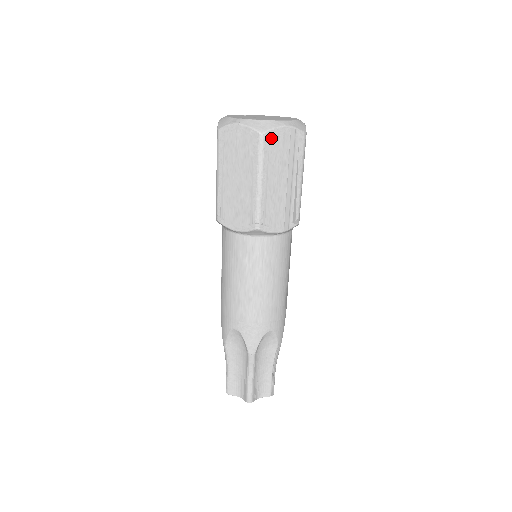
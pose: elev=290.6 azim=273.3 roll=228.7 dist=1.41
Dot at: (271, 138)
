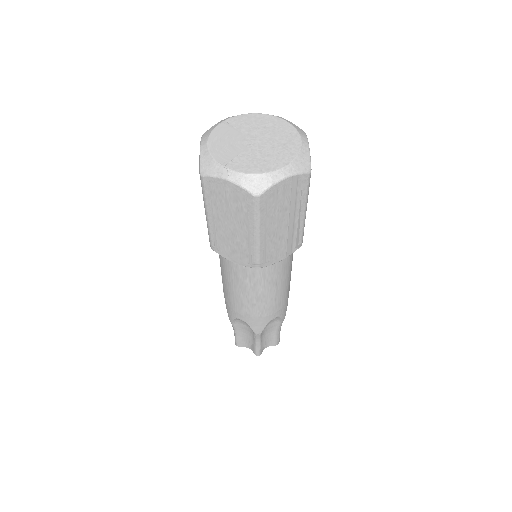
Dot at: (268, 196)
